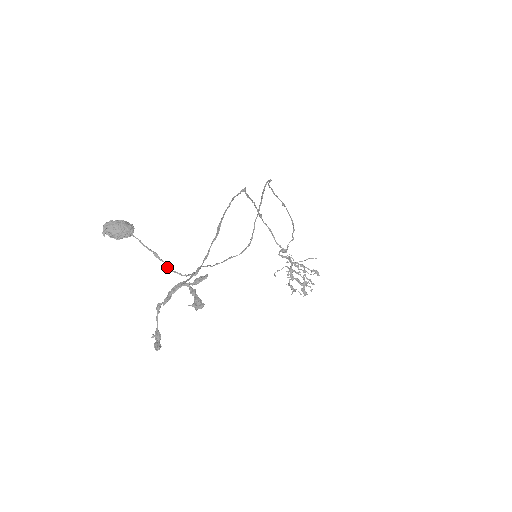
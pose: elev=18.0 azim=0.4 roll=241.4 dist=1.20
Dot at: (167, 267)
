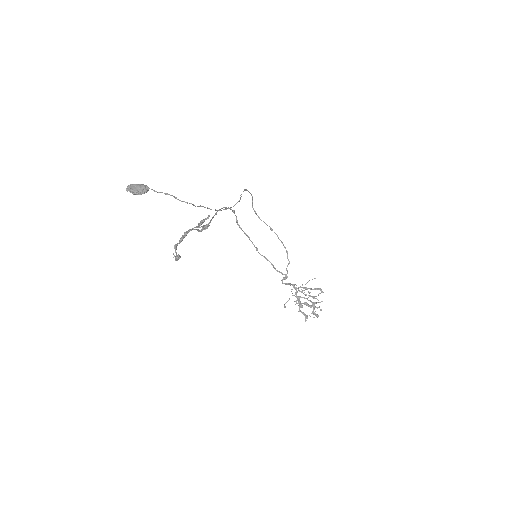
Dot at: (176, 198)
